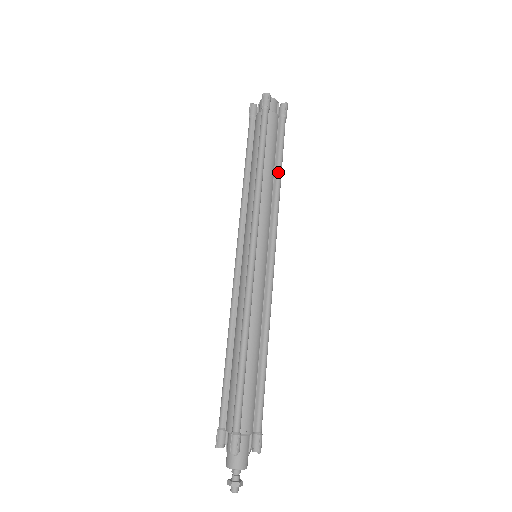
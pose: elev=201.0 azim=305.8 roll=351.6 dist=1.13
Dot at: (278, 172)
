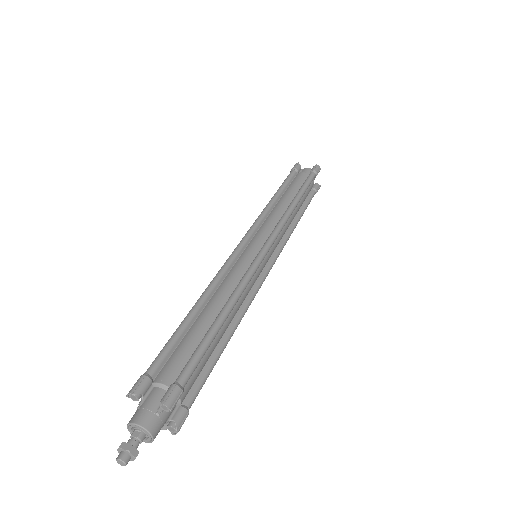
Dot at: (299, 218)
